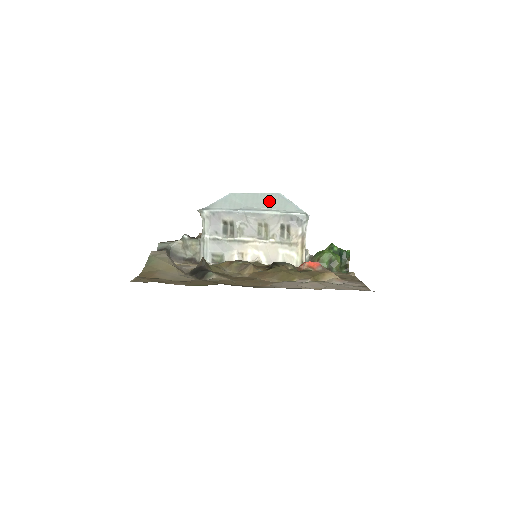
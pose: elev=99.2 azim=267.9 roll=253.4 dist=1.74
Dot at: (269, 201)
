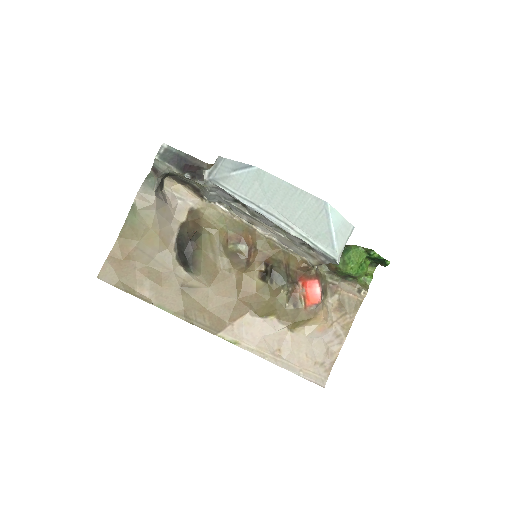
Dot at: (304, 212)
